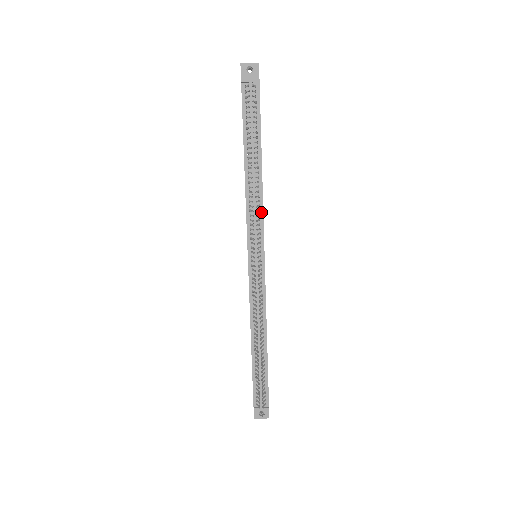
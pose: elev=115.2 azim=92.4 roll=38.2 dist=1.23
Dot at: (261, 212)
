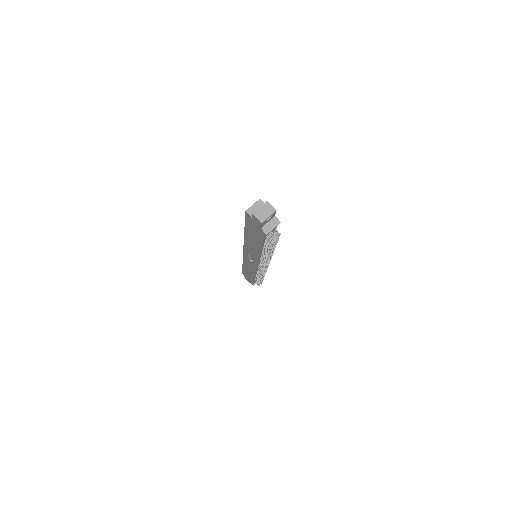
Dot at: occluded
